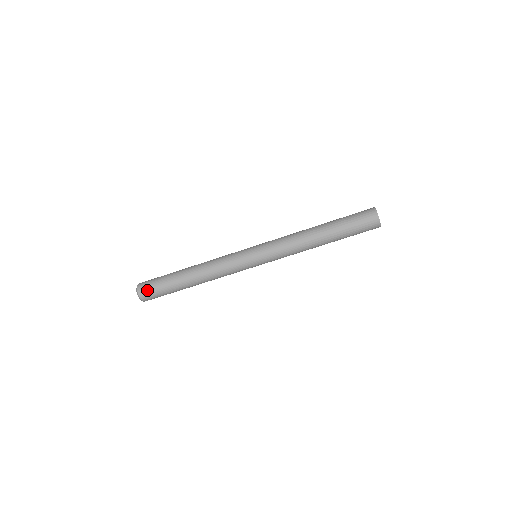
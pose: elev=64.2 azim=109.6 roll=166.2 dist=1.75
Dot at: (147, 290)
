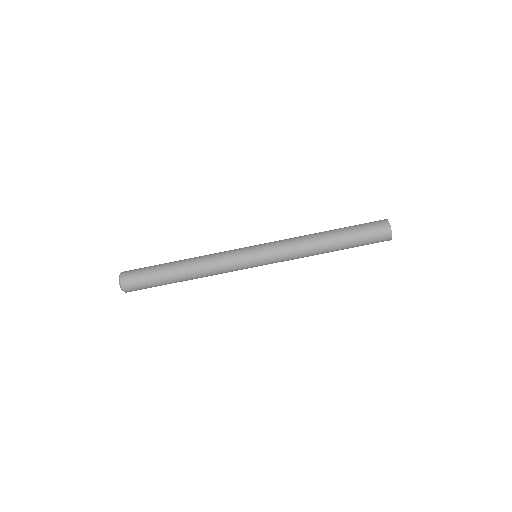
Dot at: (131, 277)
